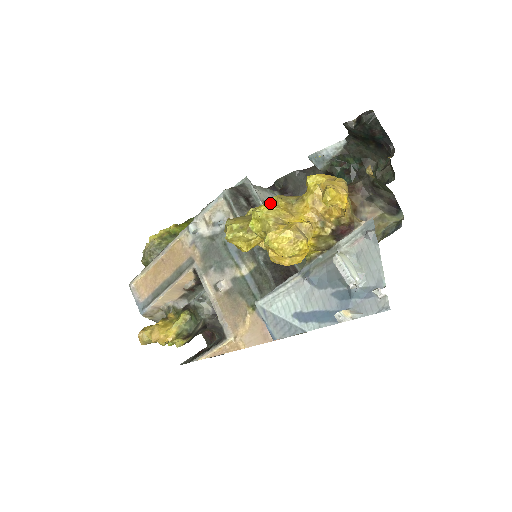
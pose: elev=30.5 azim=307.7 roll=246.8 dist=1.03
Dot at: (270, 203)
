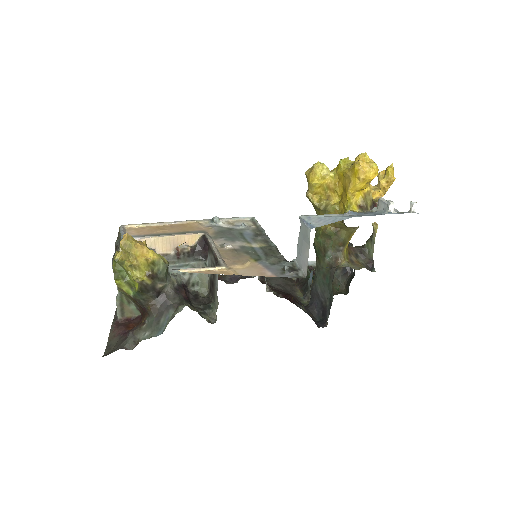
Dot at: occluded
